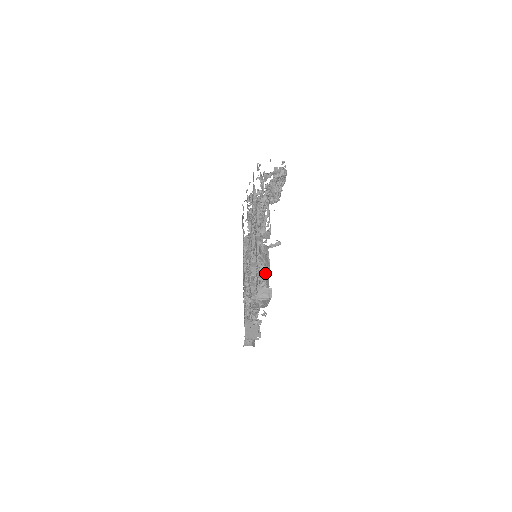
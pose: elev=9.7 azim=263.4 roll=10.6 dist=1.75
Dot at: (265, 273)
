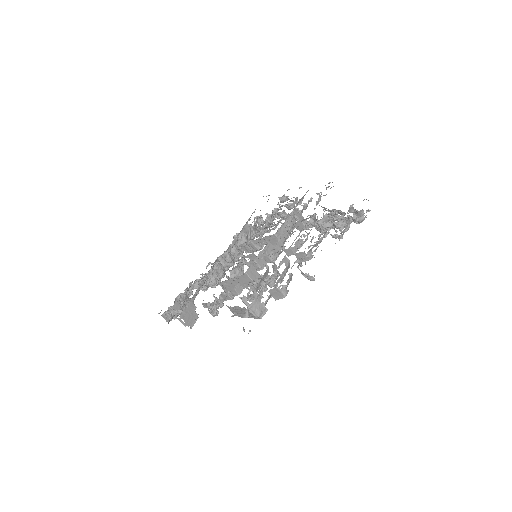
Dot at: (280, 294)
